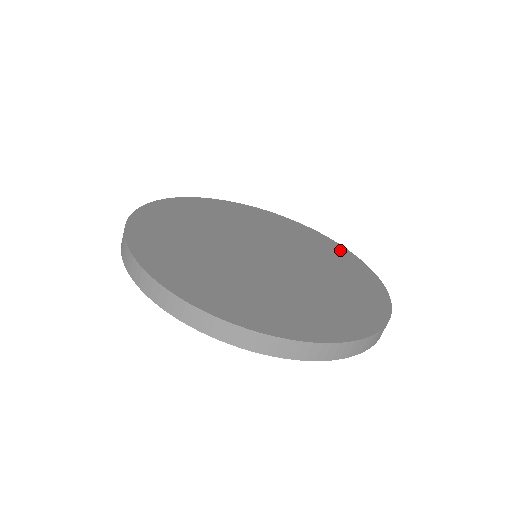
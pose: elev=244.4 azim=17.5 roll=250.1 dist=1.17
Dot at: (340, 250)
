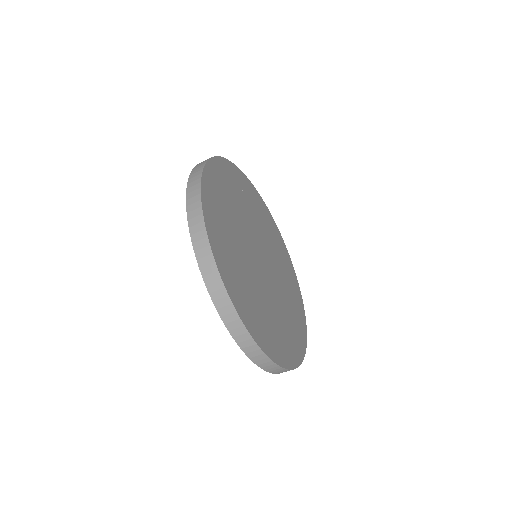
Dot at: (296, 283)
